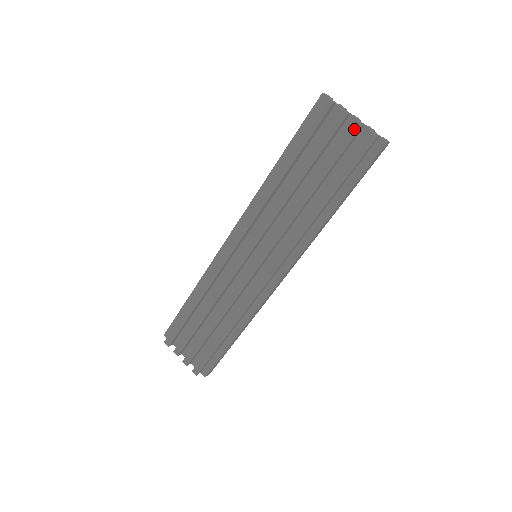
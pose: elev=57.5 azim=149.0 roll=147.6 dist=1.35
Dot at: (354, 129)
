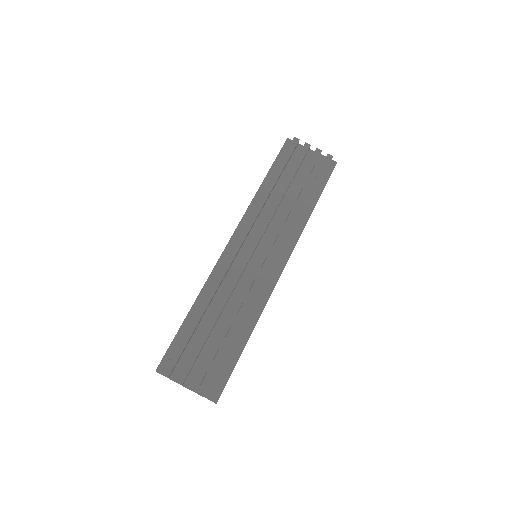
Dot at: (317, 153)
